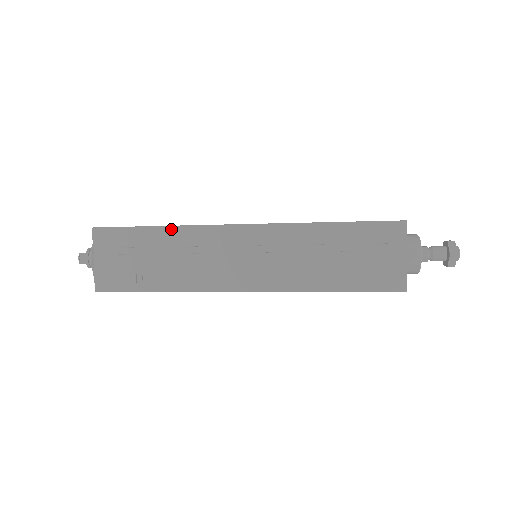
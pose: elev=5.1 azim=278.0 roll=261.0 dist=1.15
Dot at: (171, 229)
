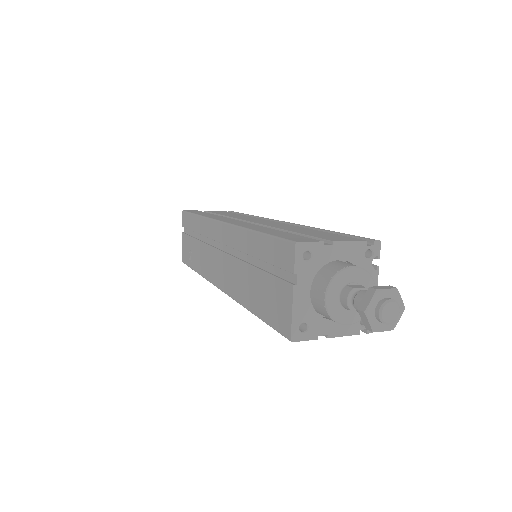
Dot at: (200, 218)
